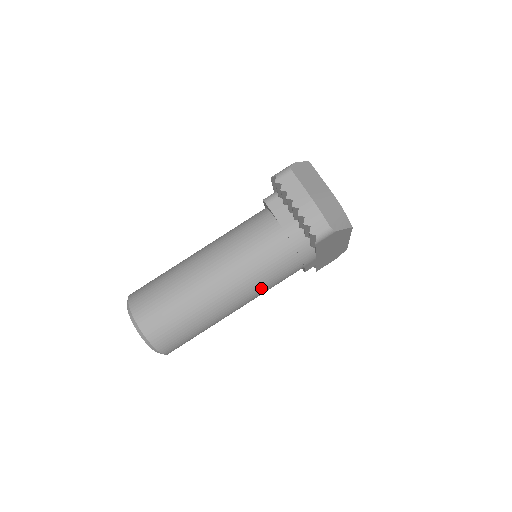
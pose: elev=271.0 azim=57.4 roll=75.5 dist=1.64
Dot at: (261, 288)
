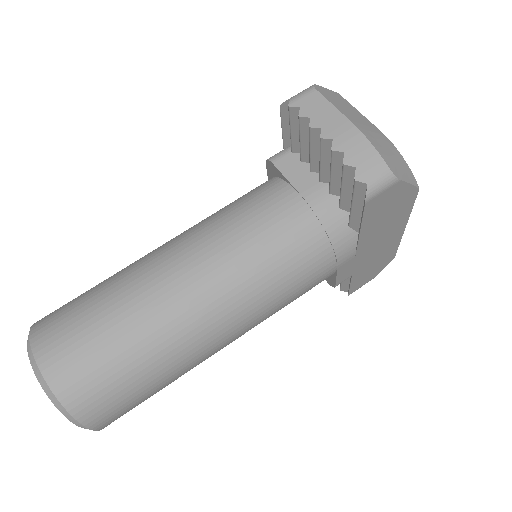
Dot at: (267, 301)
